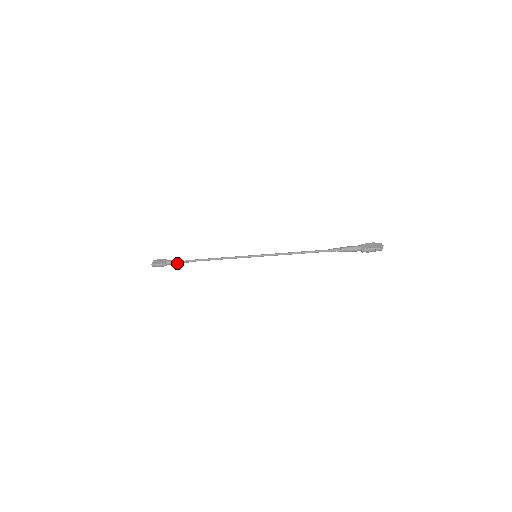
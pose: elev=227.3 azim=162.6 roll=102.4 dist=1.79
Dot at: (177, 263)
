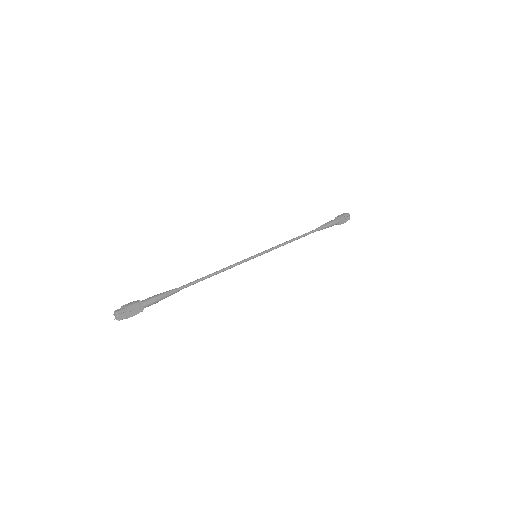
Dot at: occluded
